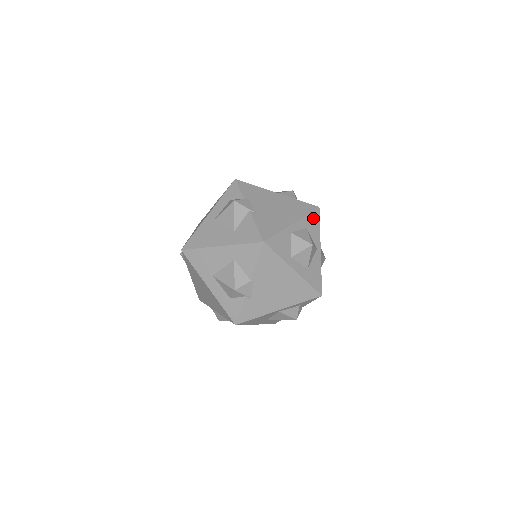
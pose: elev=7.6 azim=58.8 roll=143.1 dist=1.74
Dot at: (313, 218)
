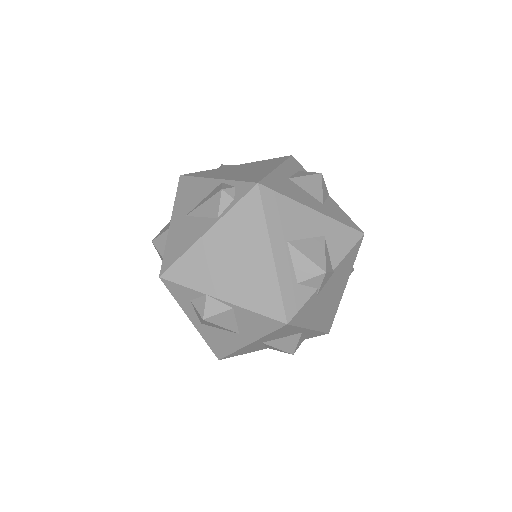
Dot at: occluded
